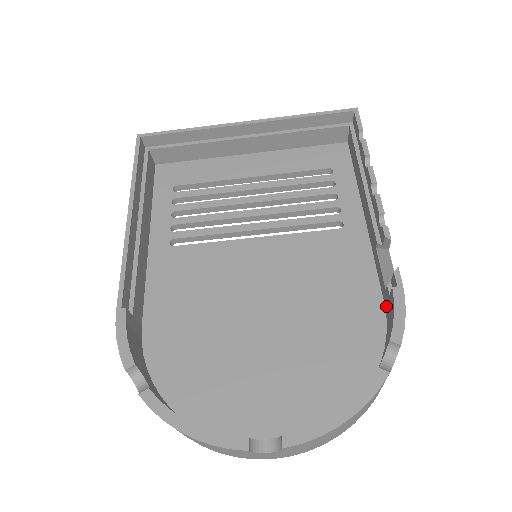
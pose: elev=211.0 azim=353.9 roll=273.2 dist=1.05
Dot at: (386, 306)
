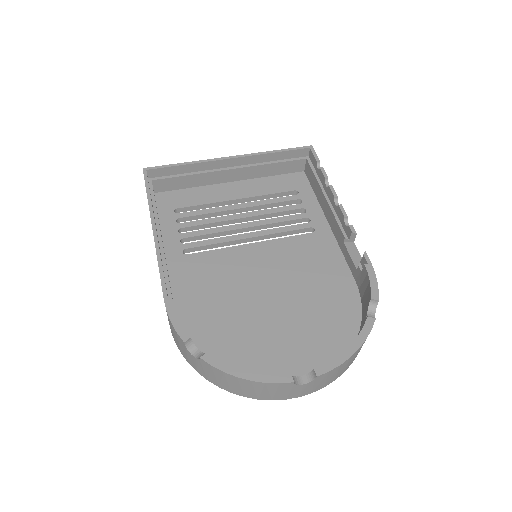
Dot at: (358, 281)
